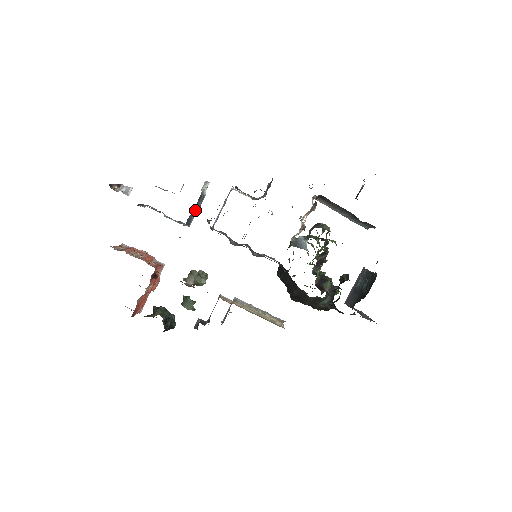
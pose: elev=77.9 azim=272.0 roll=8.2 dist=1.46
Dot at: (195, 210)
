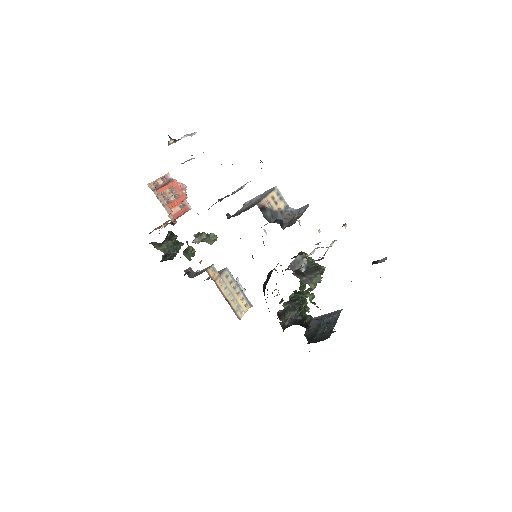
Dot at: (228, 195)
